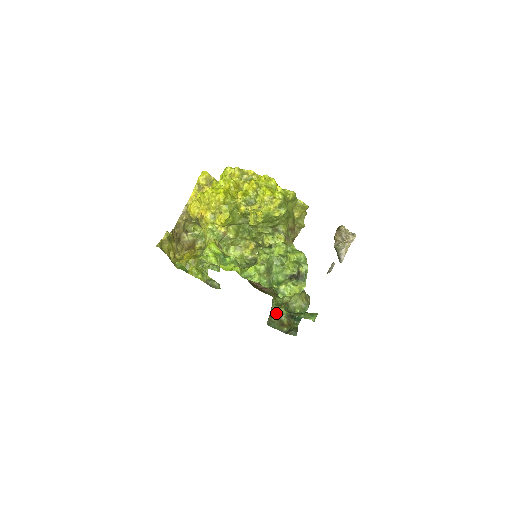
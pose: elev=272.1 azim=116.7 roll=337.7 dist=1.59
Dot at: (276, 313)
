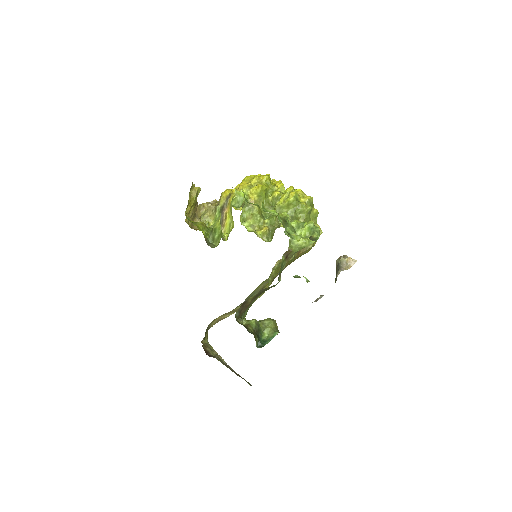
Dot at: (243, 324)
